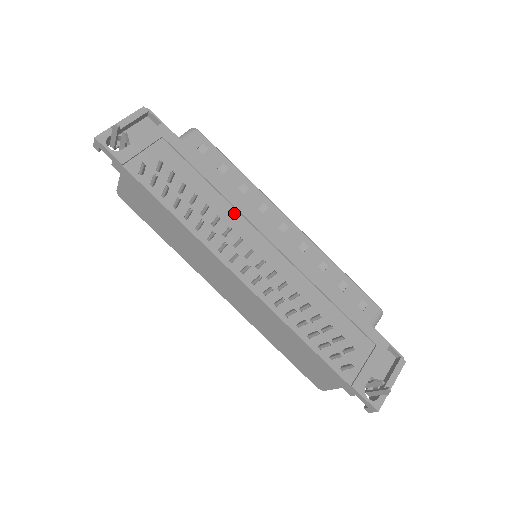
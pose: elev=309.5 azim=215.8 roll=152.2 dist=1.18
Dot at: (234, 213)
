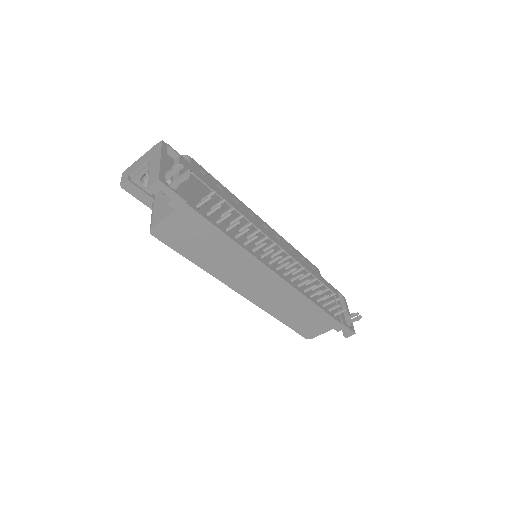
Dot at: occluded
